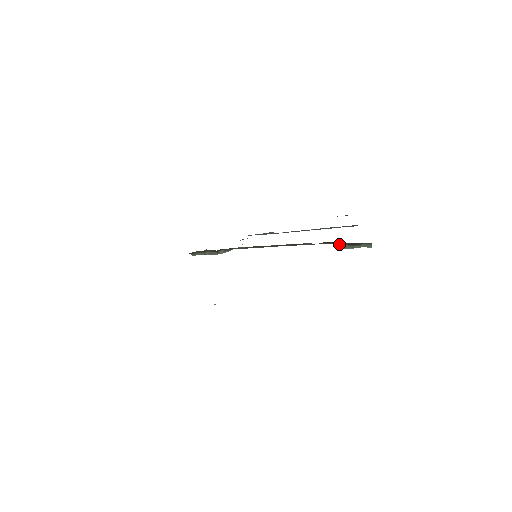
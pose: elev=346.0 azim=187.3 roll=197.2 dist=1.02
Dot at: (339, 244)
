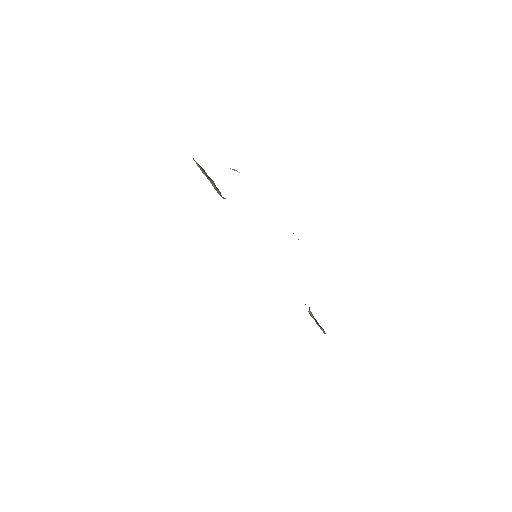
Dot at: (310, 311)
